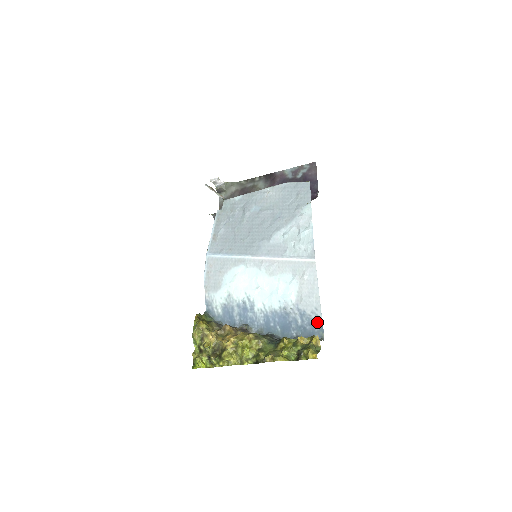
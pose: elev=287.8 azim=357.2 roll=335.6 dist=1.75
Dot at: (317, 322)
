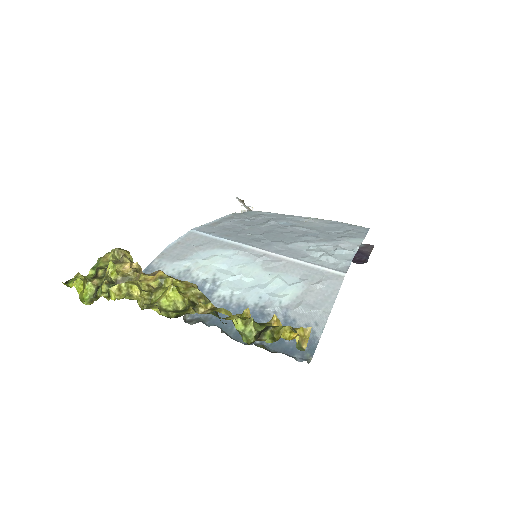
Dot at: (309, 339)
